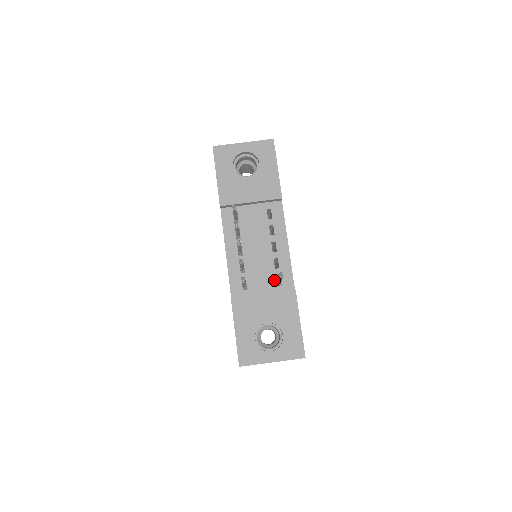
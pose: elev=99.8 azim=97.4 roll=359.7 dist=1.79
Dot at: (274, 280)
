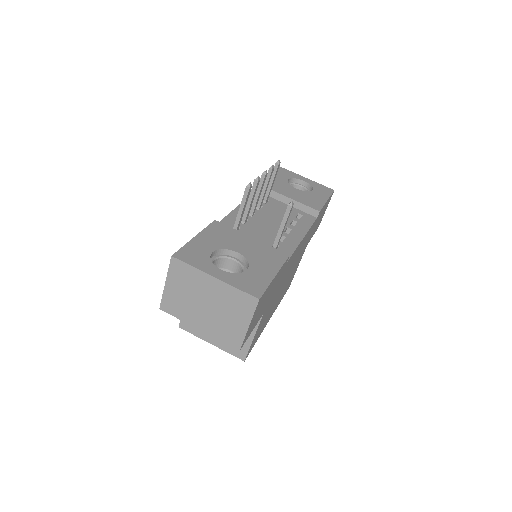
Dot at: (270, 244)
